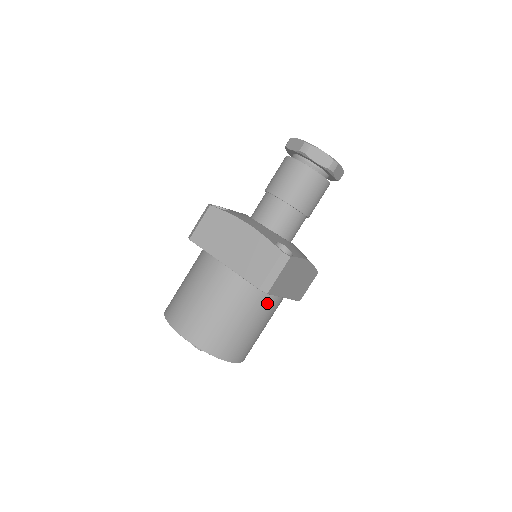
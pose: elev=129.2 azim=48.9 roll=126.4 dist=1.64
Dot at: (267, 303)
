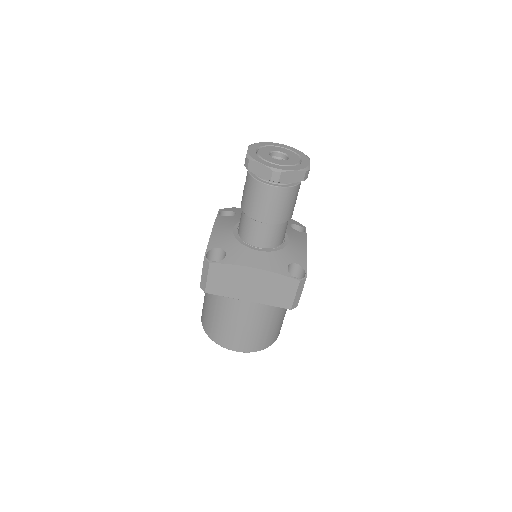
Dot at: occluded
